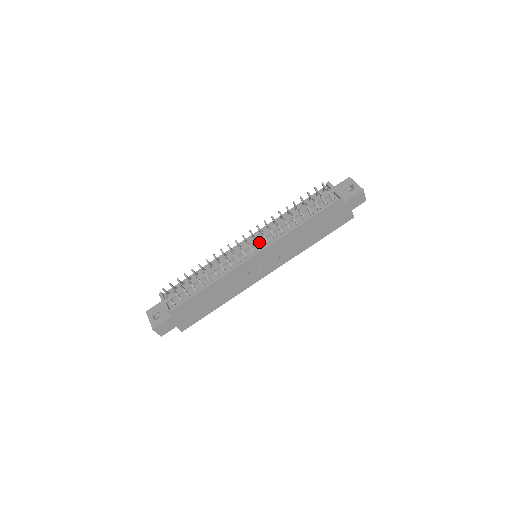
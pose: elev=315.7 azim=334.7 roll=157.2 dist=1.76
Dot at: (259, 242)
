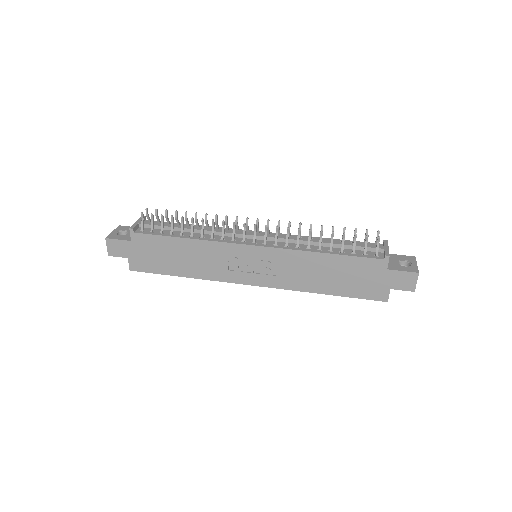
Dot at: (268, 239)
